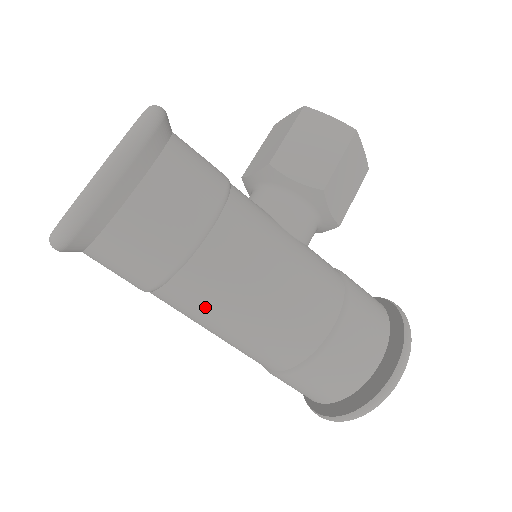
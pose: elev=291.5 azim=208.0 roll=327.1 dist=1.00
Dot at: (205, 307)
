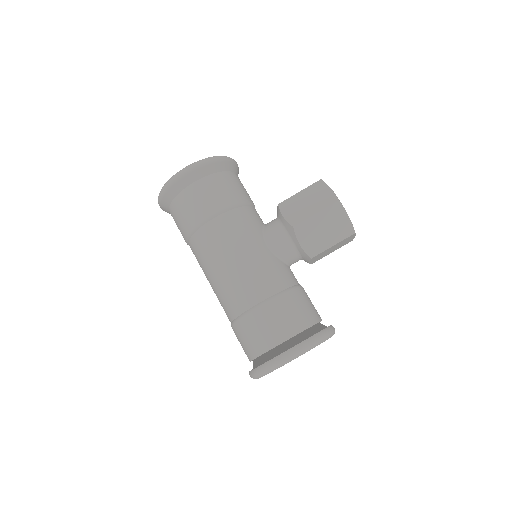
Dot at: (201, 261)
